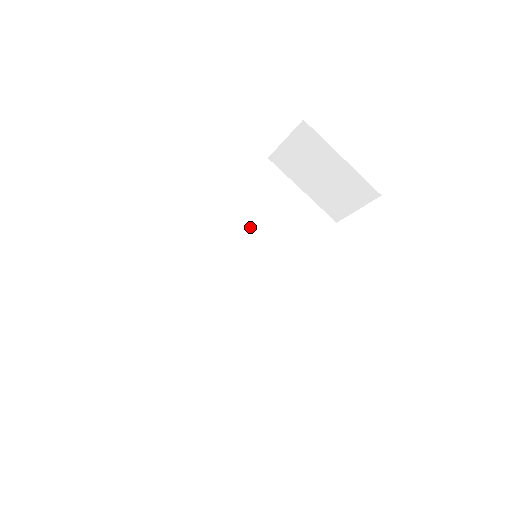
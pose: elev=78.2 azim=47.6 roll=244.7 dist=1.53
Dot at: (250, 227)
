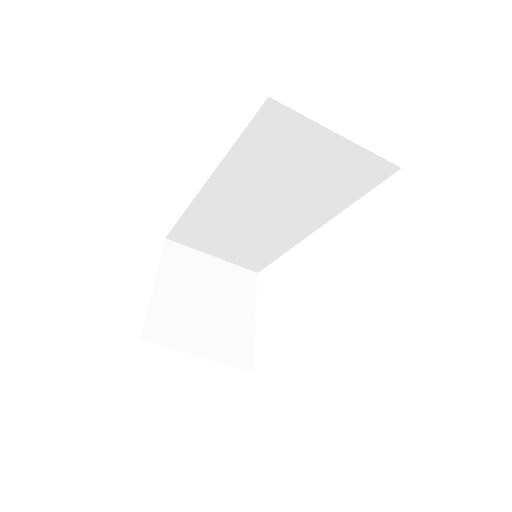
Dot at: (263, 179)
